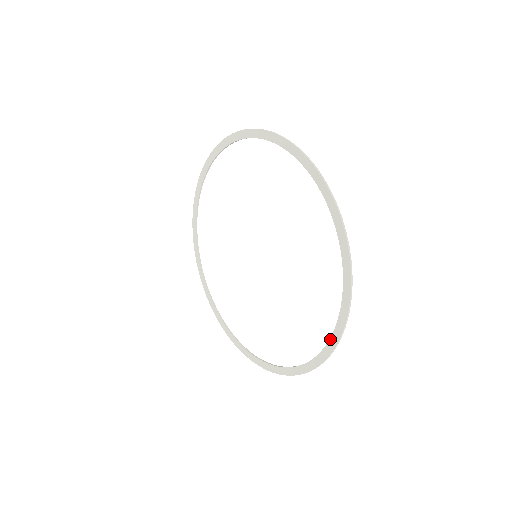
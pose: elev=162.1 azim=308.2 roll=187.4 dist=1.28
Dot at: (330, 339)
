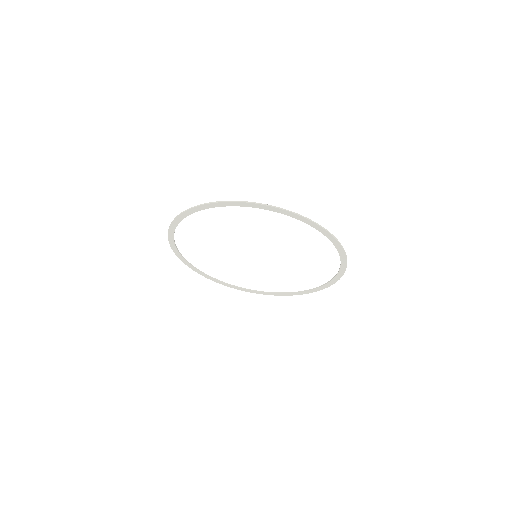
Dot at: (313, 290)
